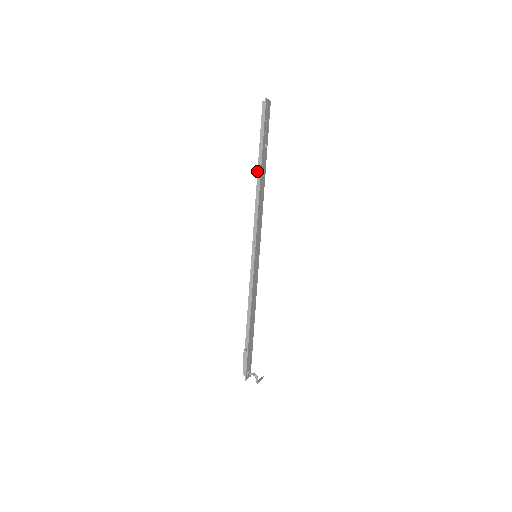
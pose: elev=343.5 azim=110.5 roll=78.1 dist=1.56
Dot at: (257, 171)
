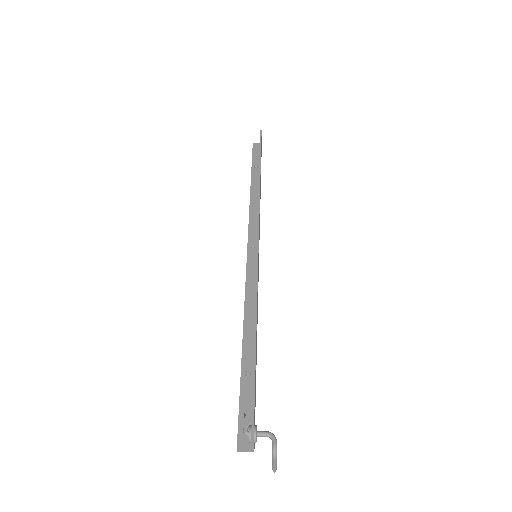
Dot at: (250, 186)
